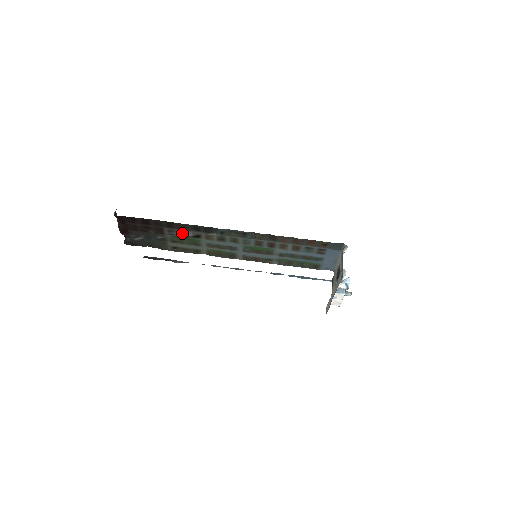
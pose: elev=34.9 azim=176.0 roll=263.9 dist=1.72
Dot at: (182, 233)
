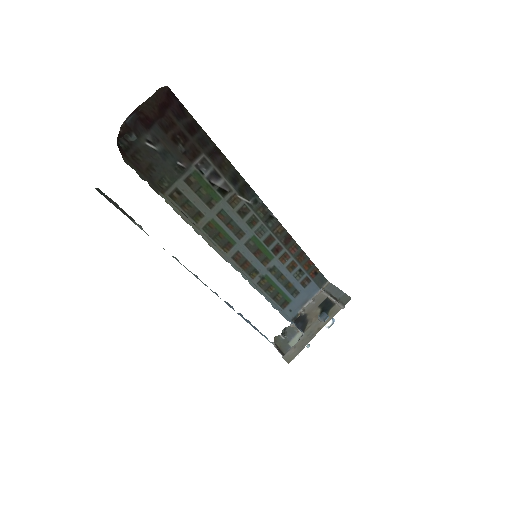
Dot at: (213, 175)
